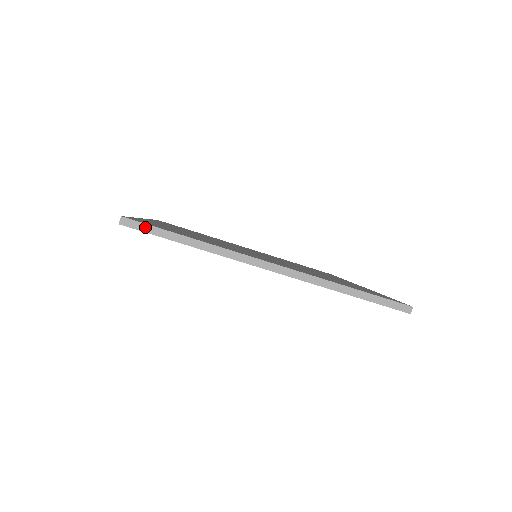
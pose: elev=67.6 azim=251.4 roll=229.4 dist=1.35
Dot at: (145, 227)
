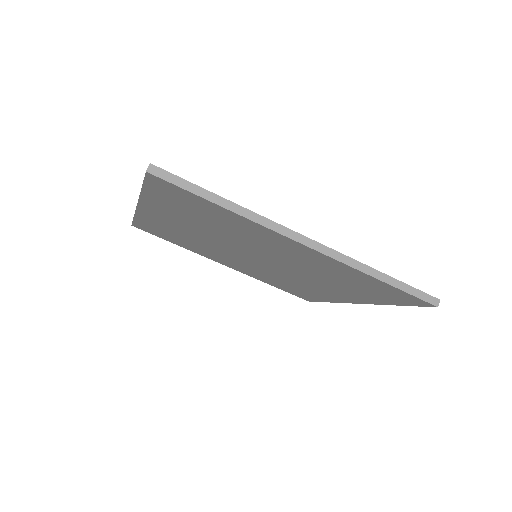
Dot at: (176, 179)
